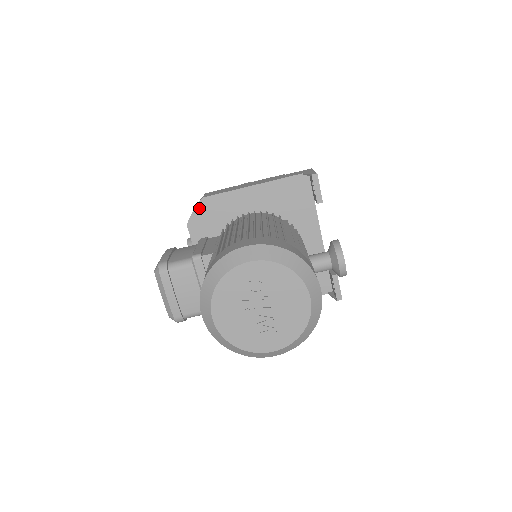
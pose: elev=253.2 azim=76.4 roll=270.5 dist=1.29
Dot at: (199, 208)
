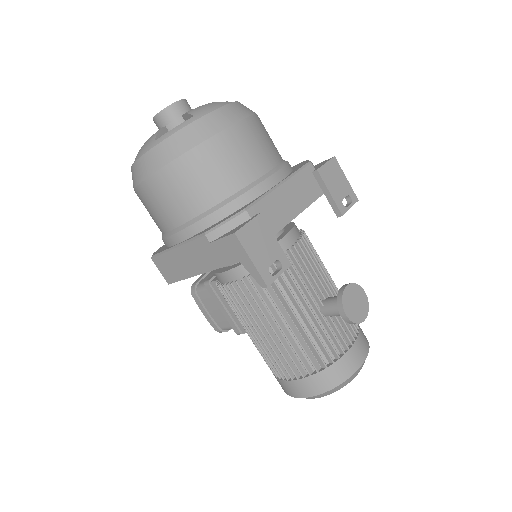
Dot at: occluded
